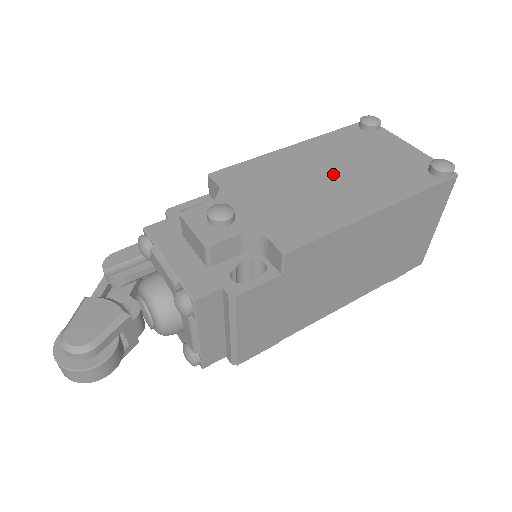
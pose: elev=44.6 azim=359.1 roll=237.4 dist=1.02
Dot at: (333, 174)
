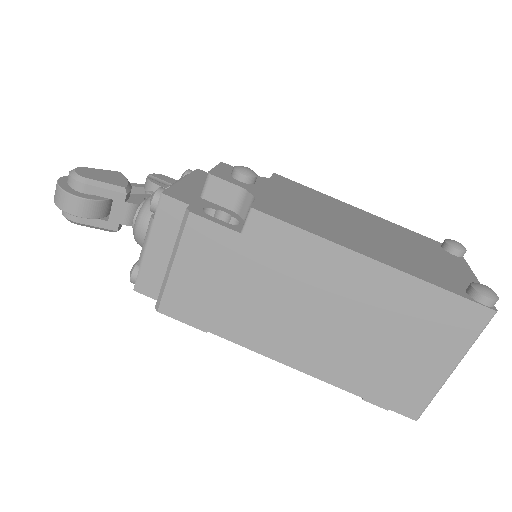
Dot at: (369, 231)
